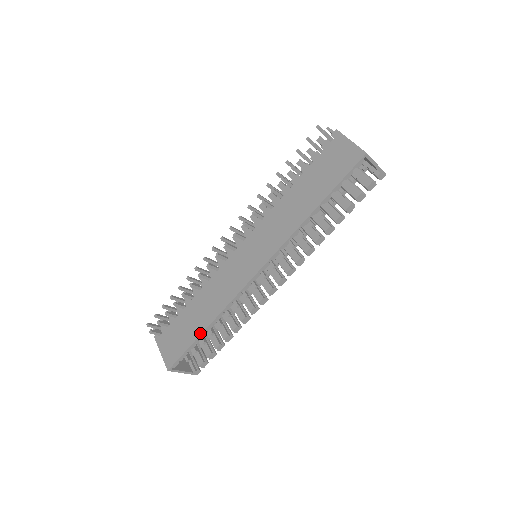
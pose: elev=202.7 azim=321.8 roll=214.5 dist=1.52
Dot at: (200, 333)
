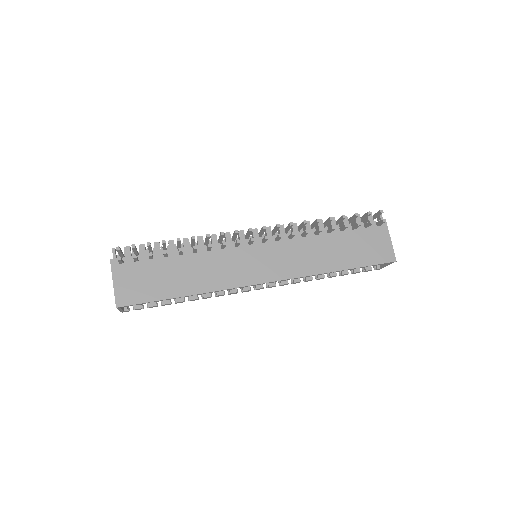
Dot at: (176, 296)
